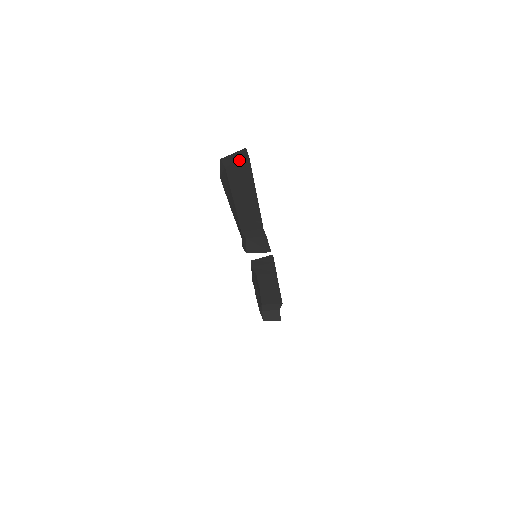
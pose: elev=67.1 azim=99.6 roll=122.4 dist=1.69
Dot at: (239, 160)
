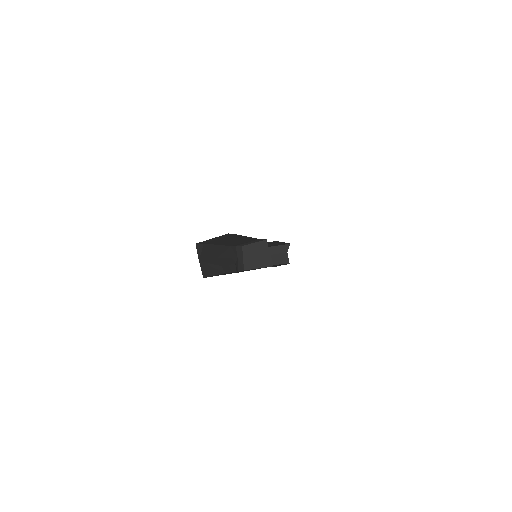
Dot at: (221, 237)
